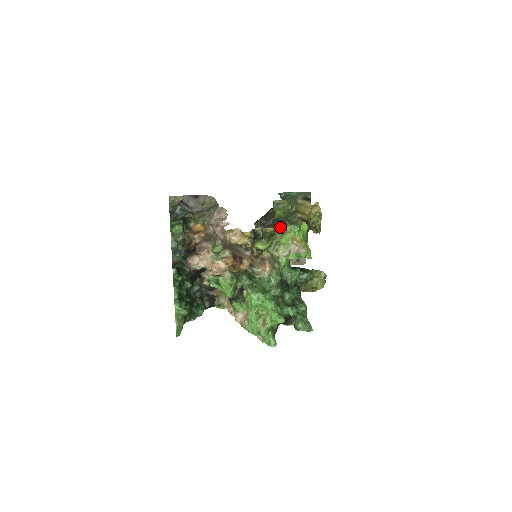
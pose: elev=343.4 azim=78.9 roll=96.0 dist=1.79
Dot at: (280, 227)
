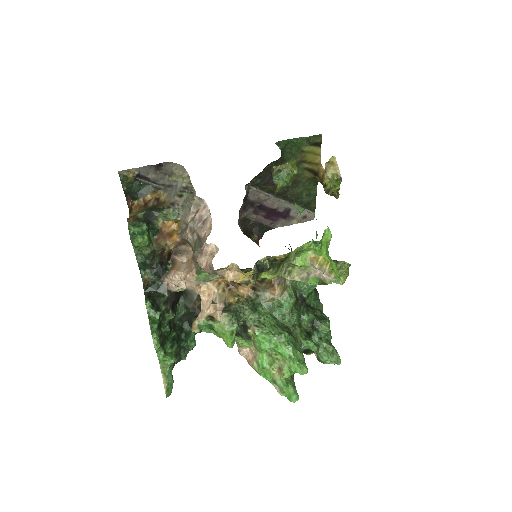
Dot at: (294, 250)
